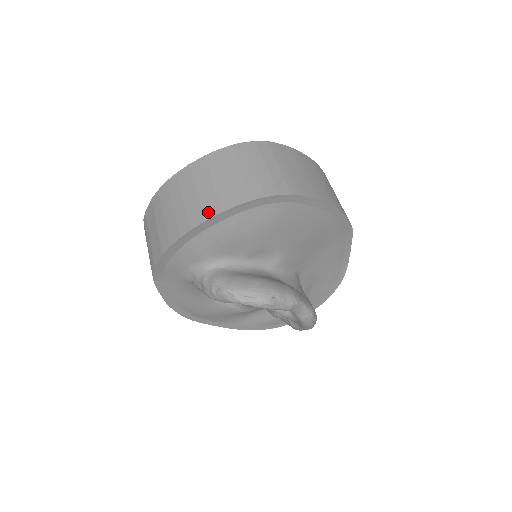
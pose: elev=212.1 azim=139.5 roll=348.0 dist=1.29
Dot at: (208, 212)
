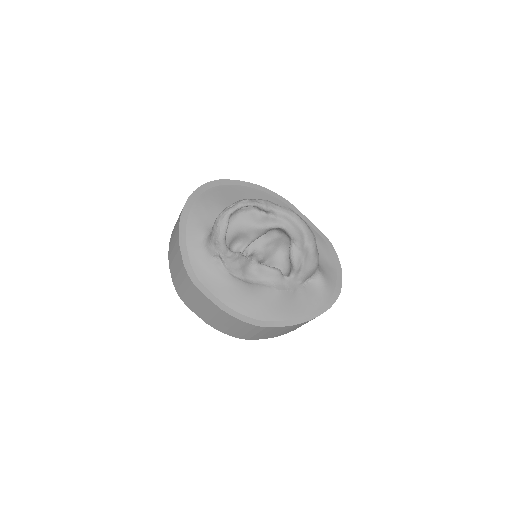
Dot at: occluded
